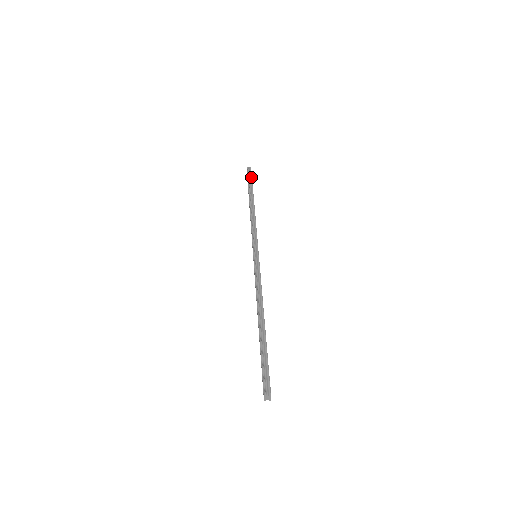
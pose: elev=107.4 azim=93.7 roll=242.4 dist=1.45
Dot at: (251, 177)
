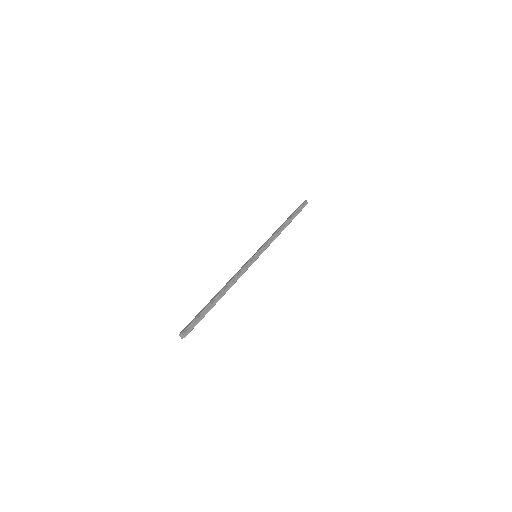
Dot at: occluded
